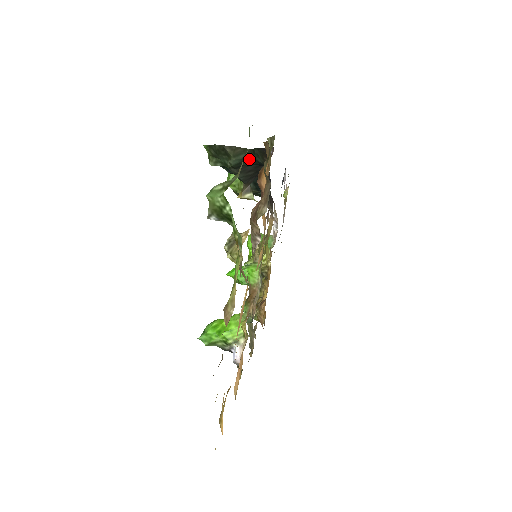
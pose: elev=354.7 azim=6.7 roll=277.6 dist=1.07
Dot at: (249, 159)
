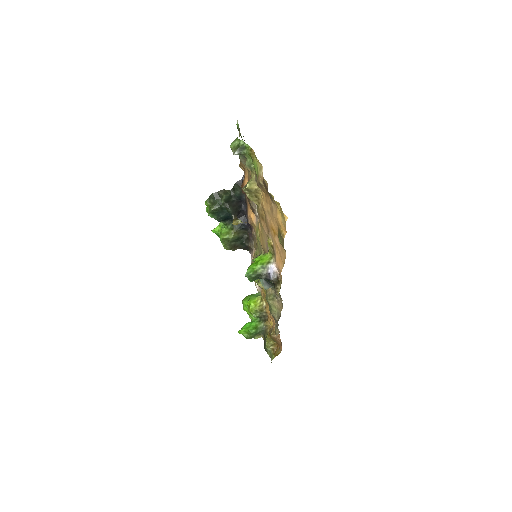
Dot at: (232, 196)
